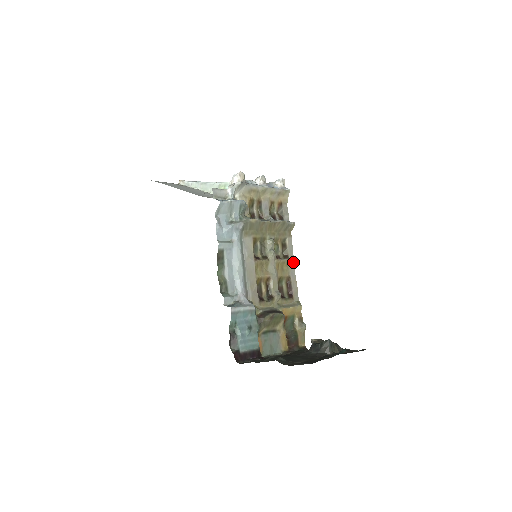
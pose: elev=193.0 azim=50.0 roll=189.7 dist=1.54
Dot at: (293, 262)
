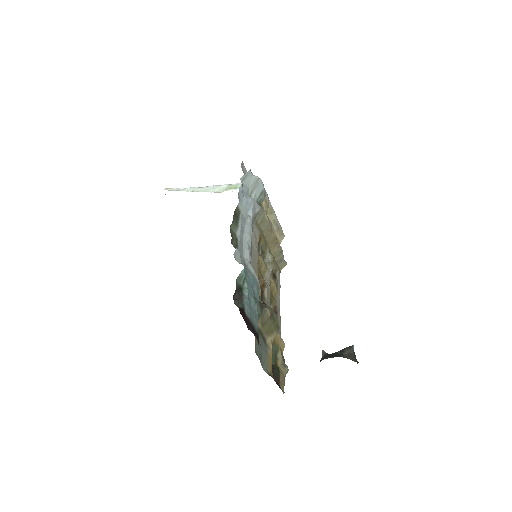
Dot at: (279, 298)
